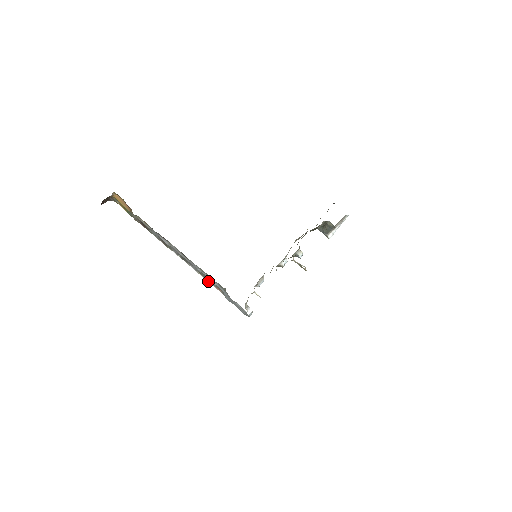
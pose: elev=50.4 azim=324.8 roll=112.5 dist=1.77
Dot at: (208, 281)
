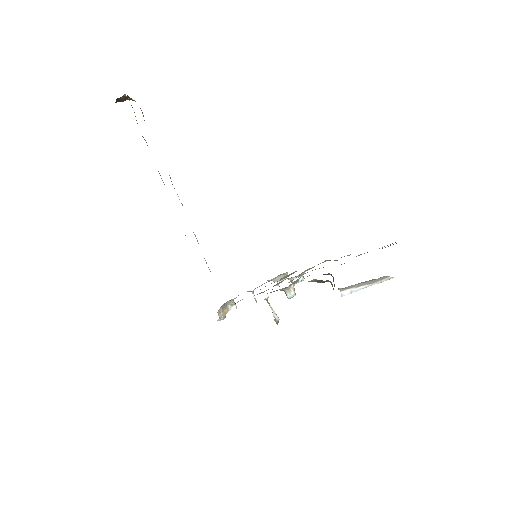
Dot at: occluded
